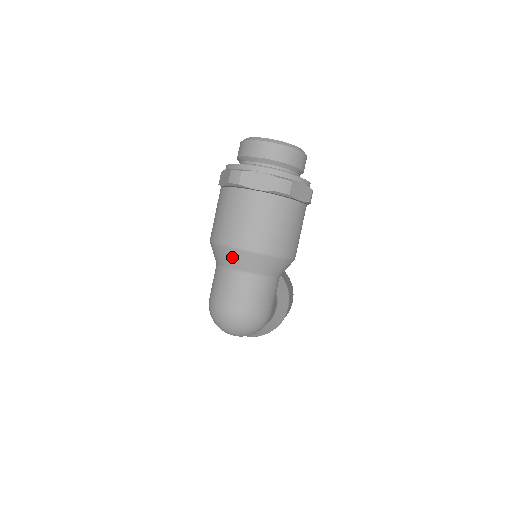
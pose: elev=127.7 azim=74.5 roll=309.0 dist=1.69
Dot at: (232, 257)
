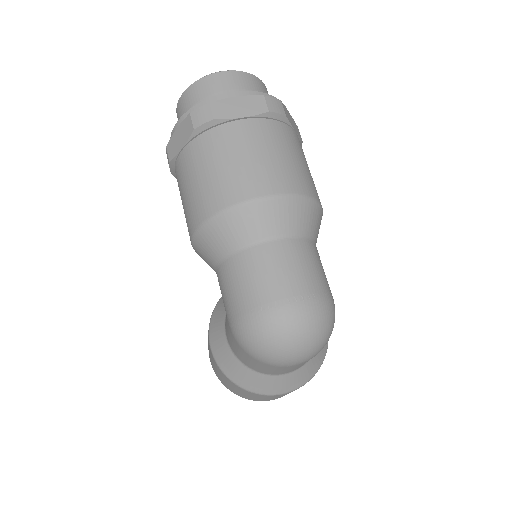
Dot at: (250, 221)
